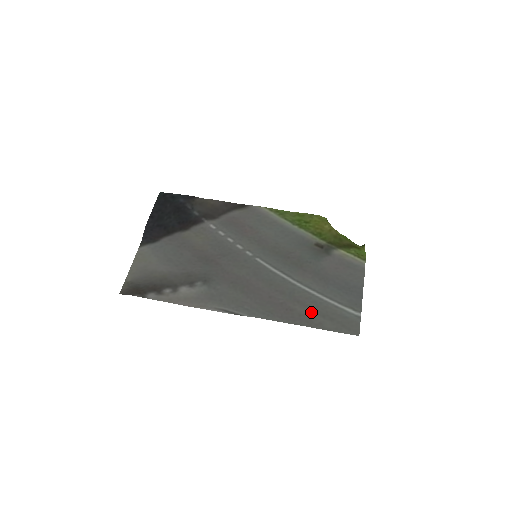
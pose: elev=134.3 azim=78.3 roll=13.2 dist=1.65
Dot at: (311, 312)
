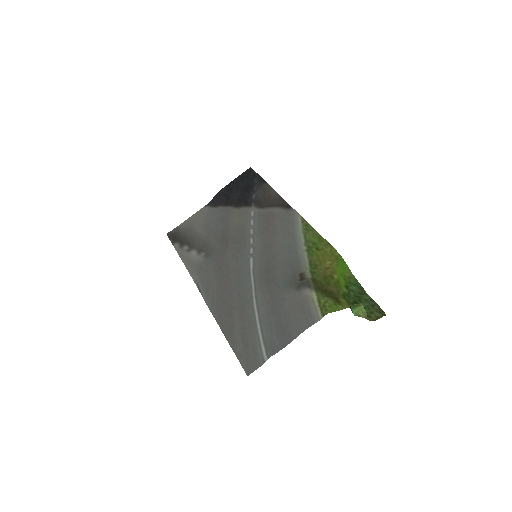
Dot at: (239, 328)
